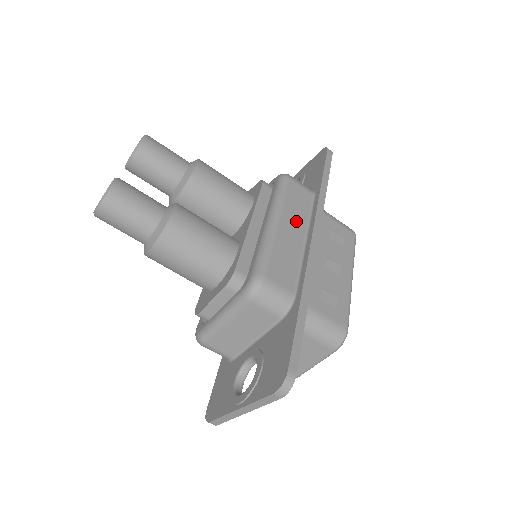
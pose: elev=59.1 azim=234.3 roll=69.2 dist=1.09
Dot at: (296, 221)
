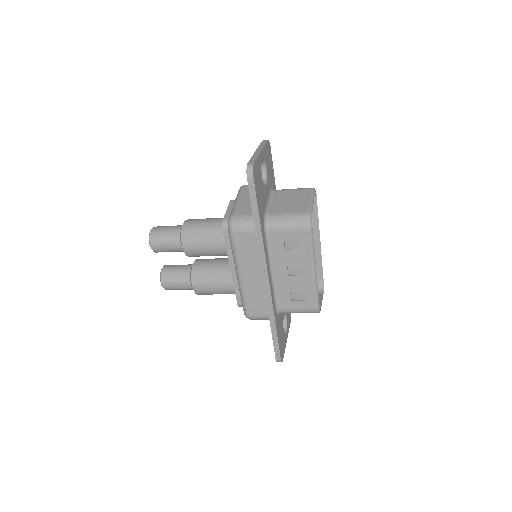
Dot at: (252, 266)
